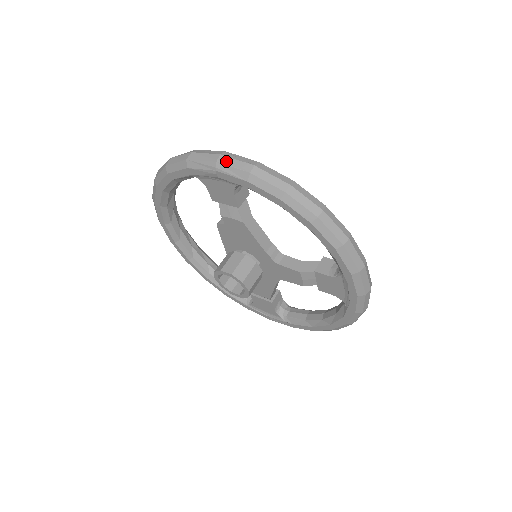
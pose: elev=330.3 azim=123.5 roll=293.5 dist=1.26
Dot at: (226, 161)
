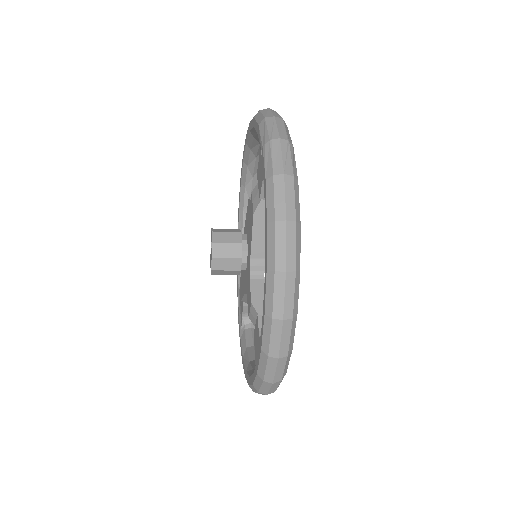
Dot at: (275, 147)
